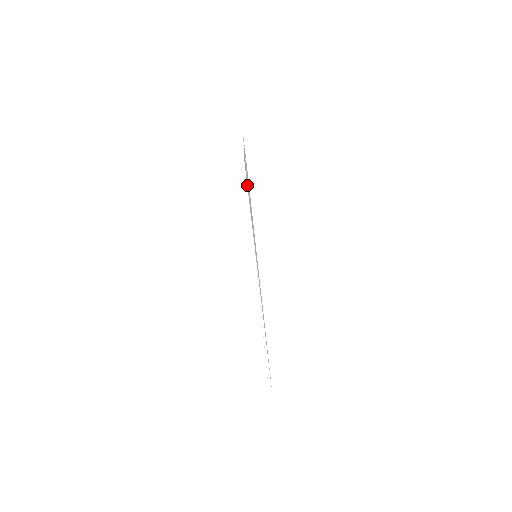
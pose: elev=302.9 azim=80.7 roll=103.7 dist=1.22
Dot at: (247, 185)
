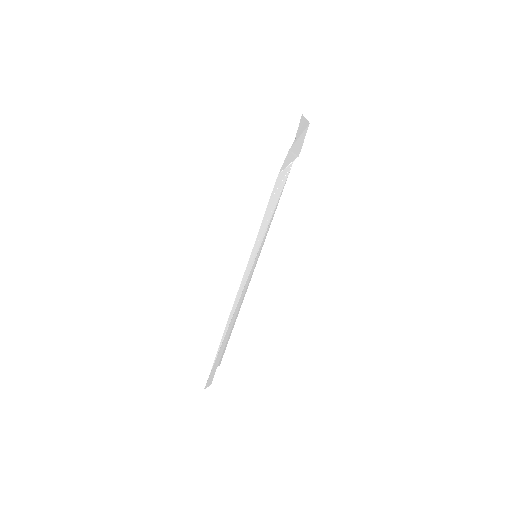
Dot at: (272, 195)
